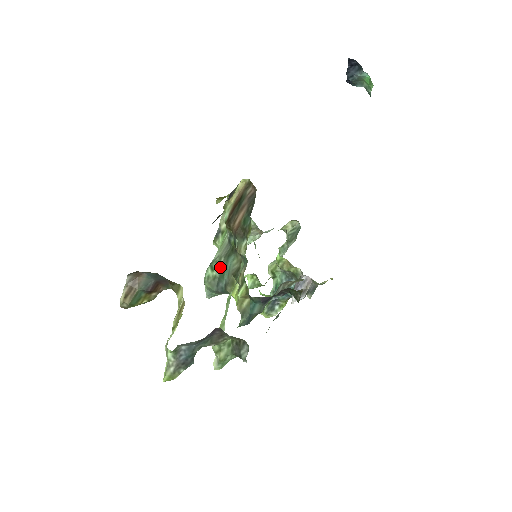
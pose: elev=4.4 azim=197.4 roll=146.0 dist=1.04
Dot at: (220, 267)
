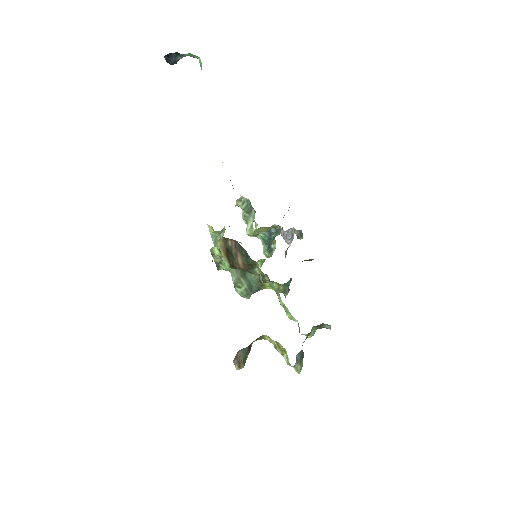
Dot at: (244, 283)
